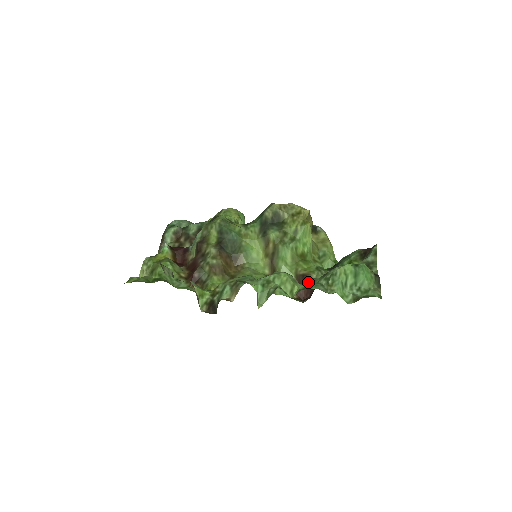
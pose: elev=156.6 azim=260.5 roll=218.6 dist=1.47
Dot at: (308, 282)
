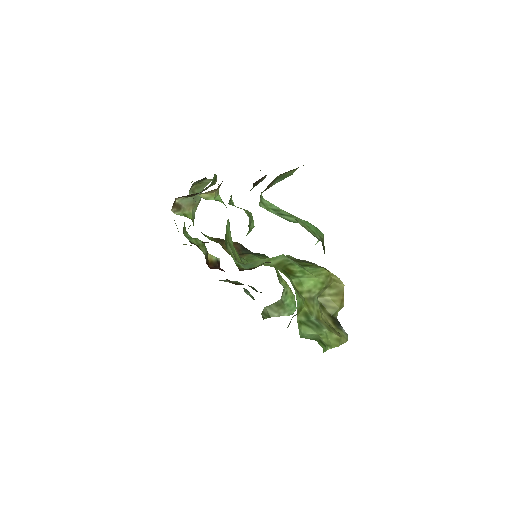
Dot at: occluded
